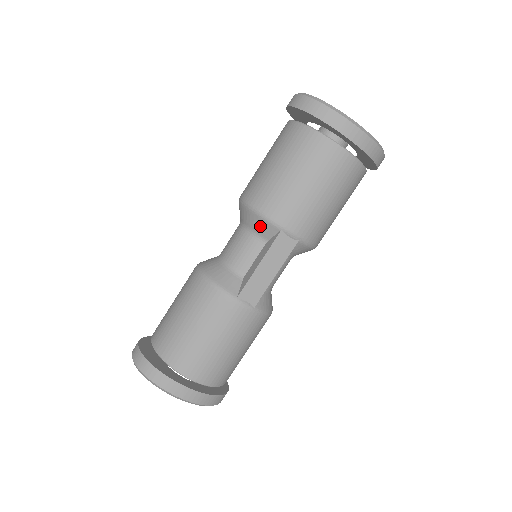
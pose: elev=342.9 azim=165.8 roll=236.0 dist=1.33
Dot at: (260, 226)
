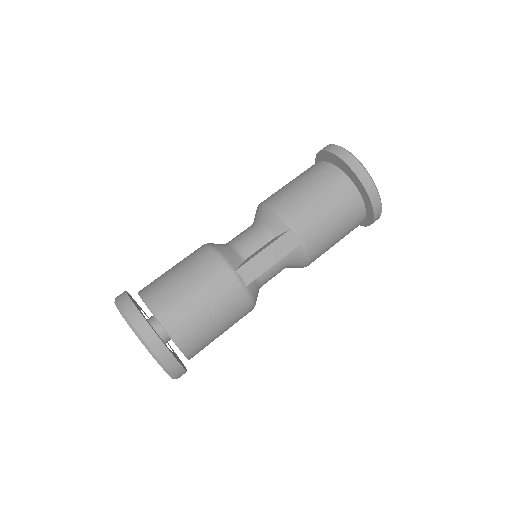
Dot at: (273, 223)
